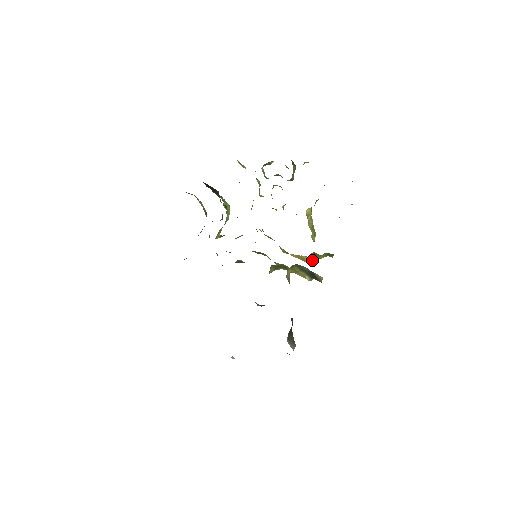
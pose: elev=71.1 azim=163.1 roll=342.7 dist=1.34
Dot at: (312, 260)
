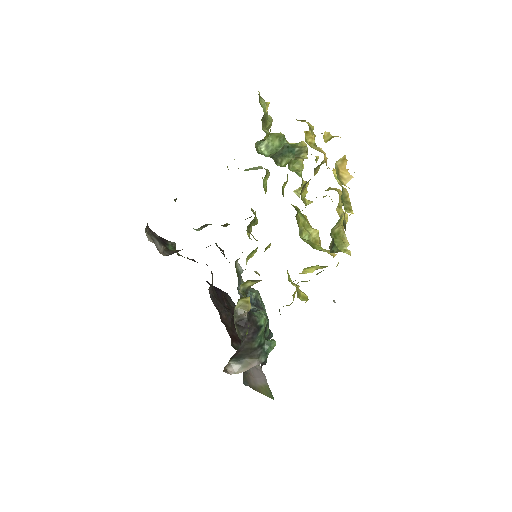
Dot at: (325, 267)
